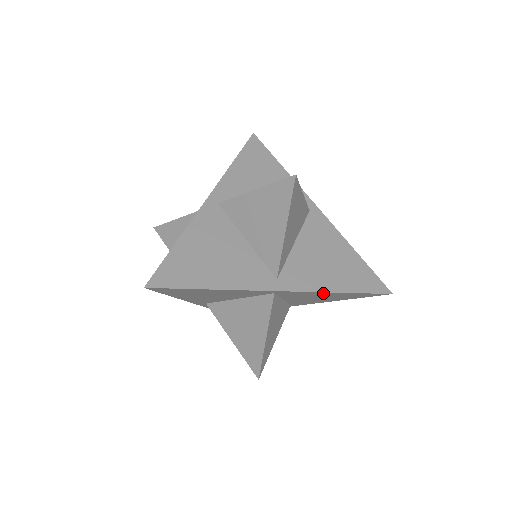
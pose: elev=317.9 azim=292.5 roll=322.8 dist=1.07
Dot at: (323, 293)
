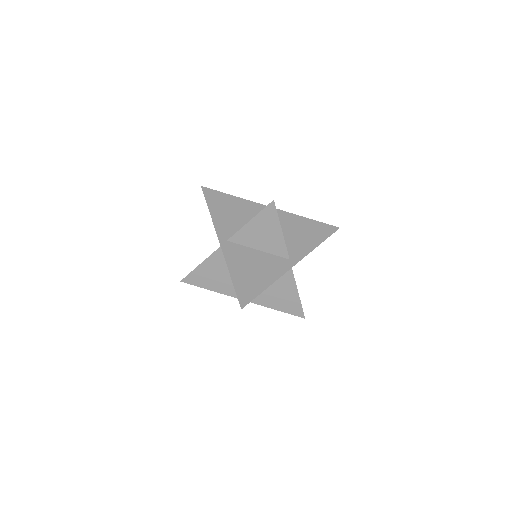
Dot at: occluded
